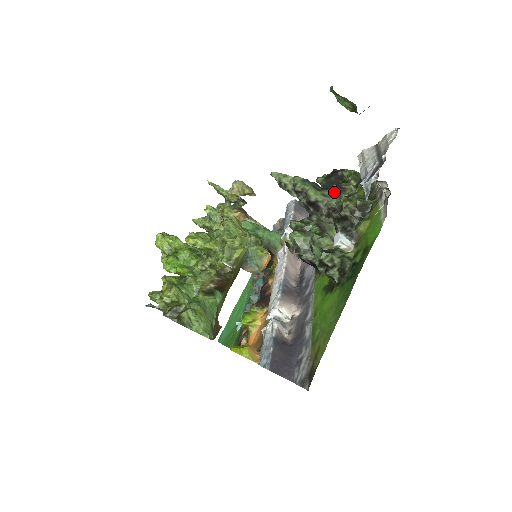
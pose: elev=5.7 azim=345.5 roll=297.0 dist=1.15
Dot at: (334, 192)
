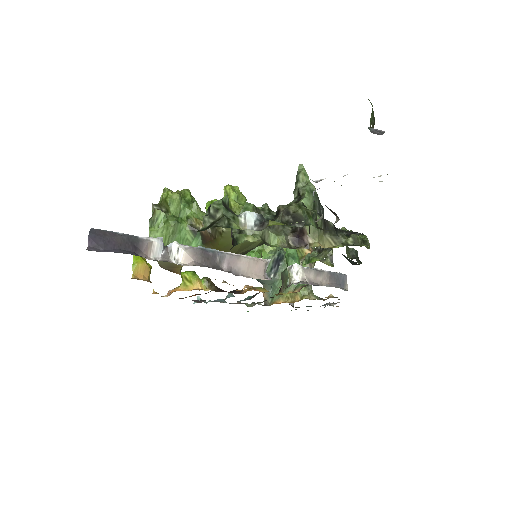
Dot at: (321, 221)
